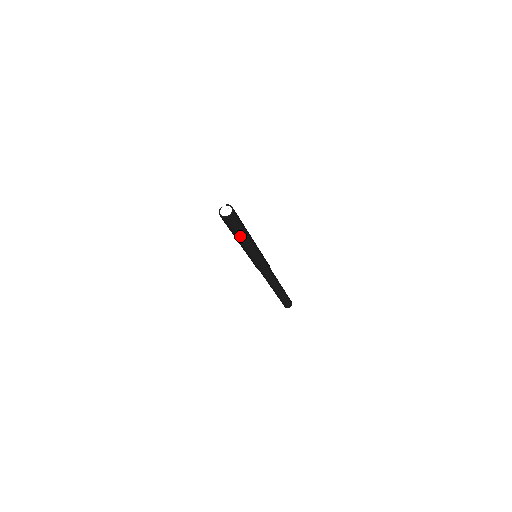
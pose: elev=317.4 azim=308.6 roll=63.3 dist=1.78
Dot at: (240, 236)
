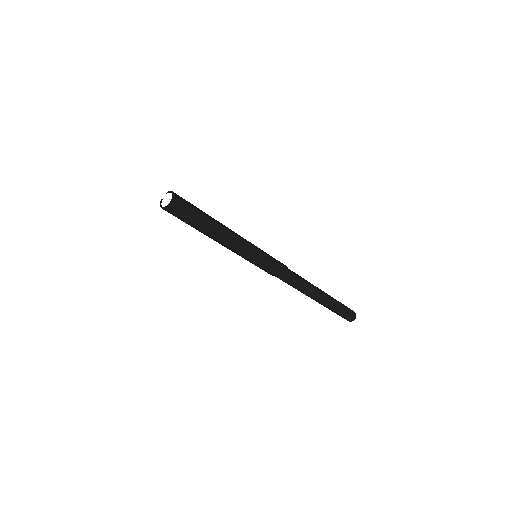
Dot at: (200, 231)
